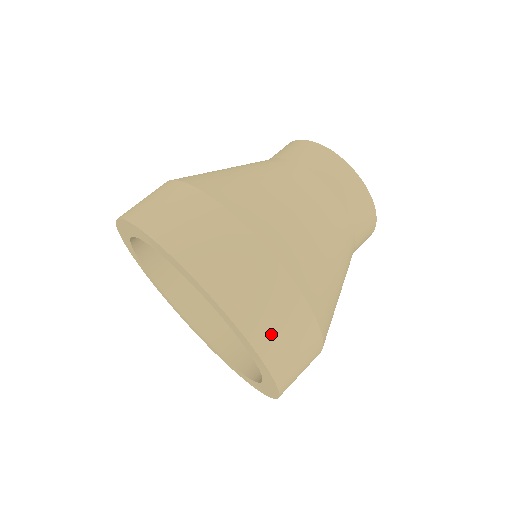
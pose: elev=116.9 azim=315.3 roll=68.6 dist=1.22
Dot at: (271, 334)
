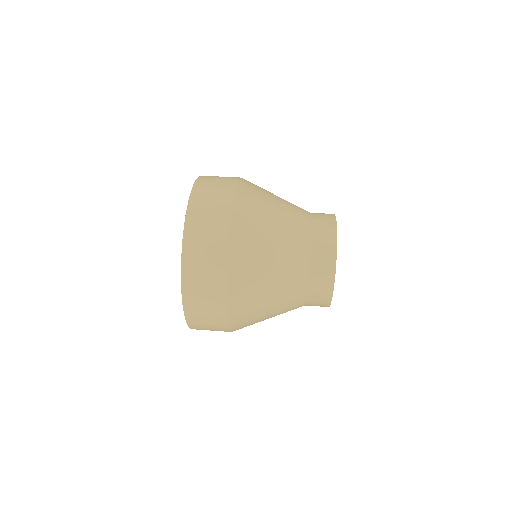
Dot at: (195, 262)
